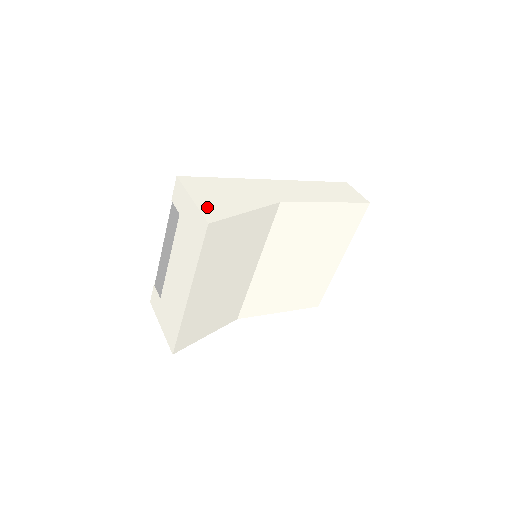
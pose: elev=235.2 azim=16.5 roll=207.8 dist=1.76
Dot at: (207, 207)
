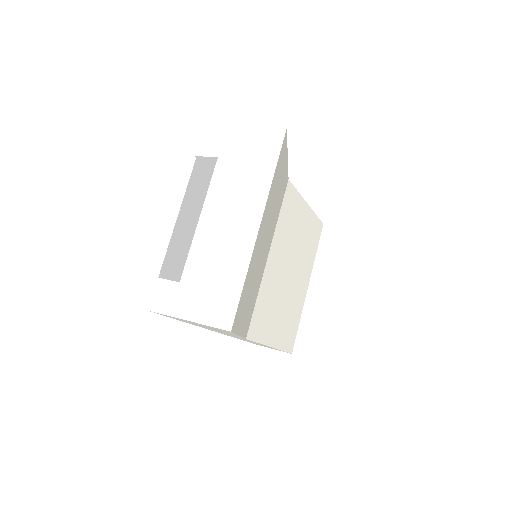
Dot at: occluded
